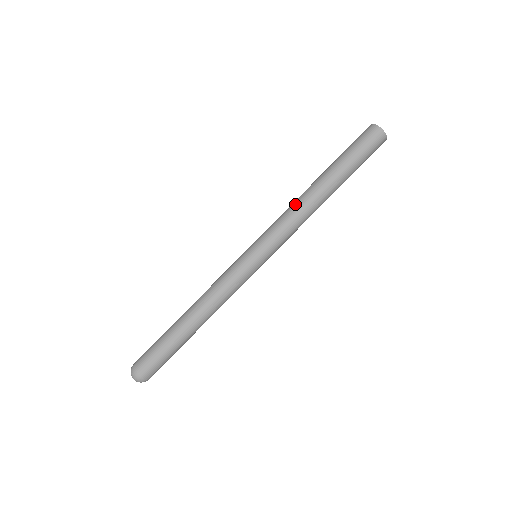
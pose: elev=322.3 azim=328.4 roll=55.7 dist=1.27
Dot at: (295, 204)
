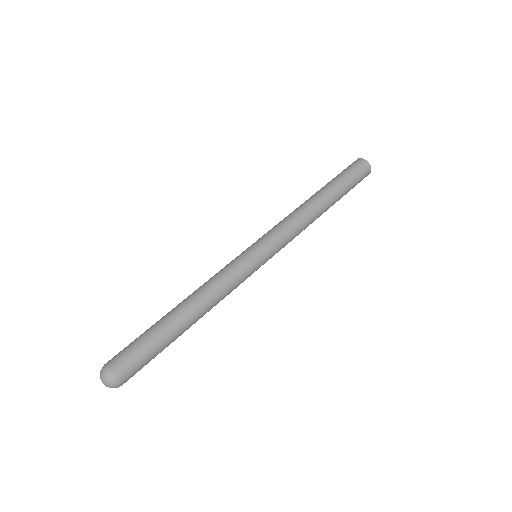
Dot at: (303, 215)
